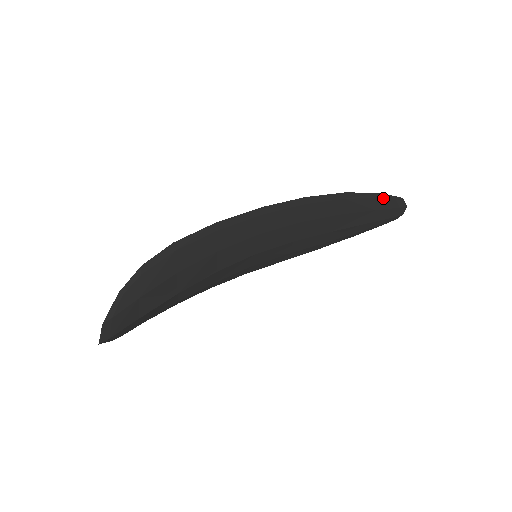
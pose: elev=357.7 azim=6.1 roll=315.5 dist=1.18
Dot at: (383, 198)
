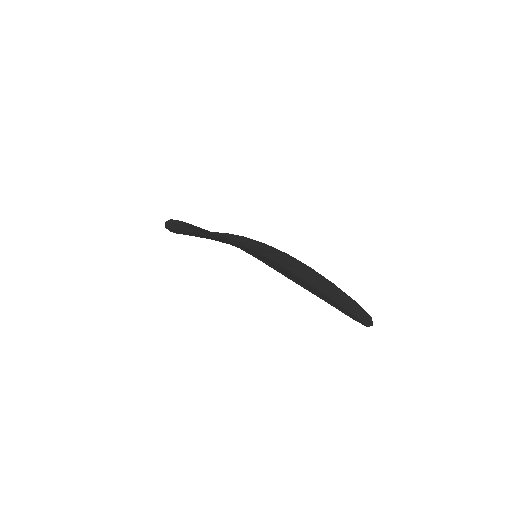
Dot at: (329, 303)
